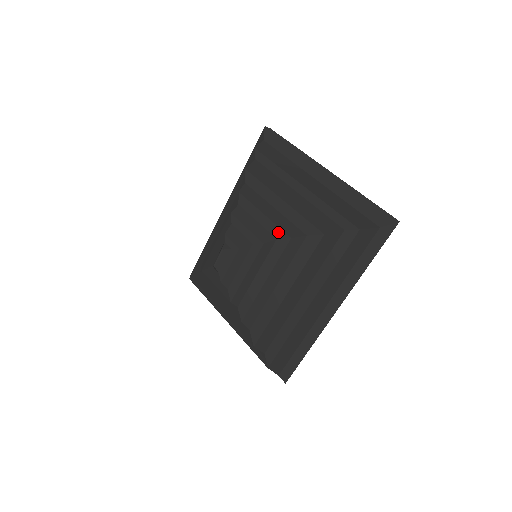
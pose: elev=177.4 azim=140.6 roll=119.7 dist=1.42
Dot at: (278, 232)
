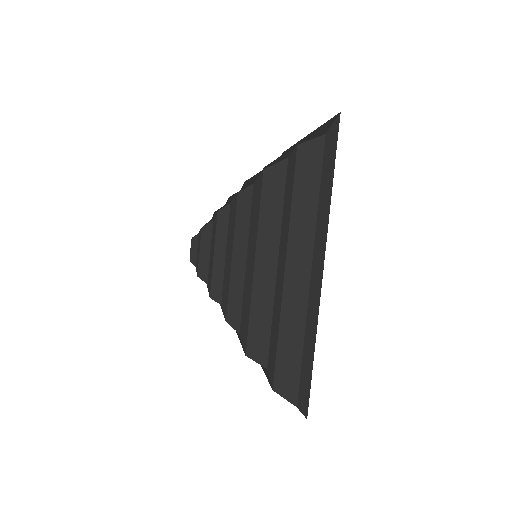
Dot at: (233, 197)
